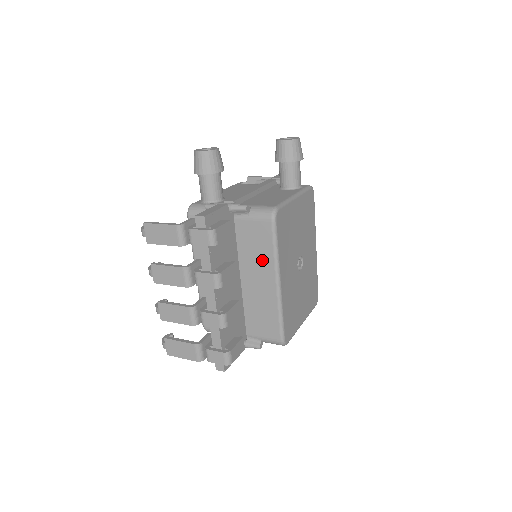
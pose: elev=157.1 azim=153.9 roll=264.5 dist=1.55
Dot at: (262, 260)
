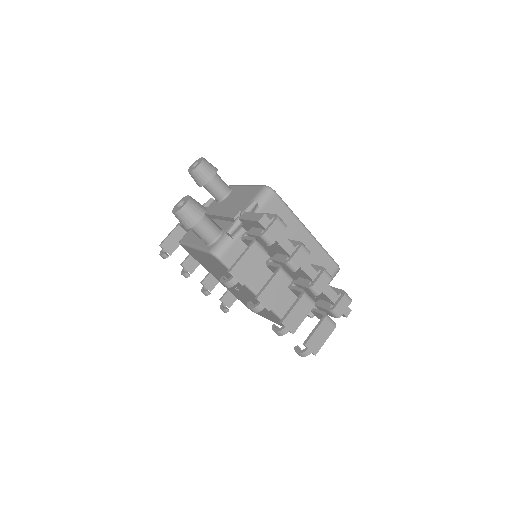
Dot at: (289, 227)
